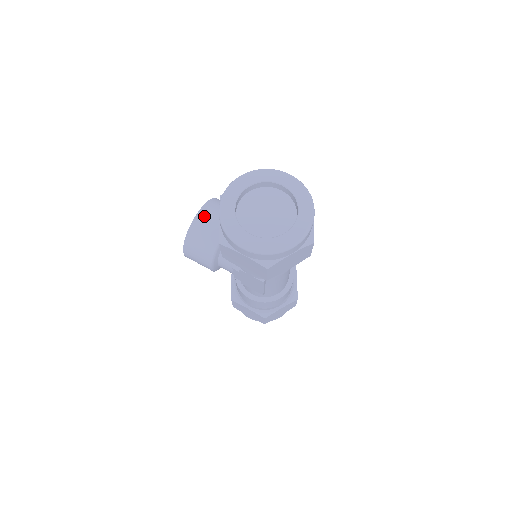
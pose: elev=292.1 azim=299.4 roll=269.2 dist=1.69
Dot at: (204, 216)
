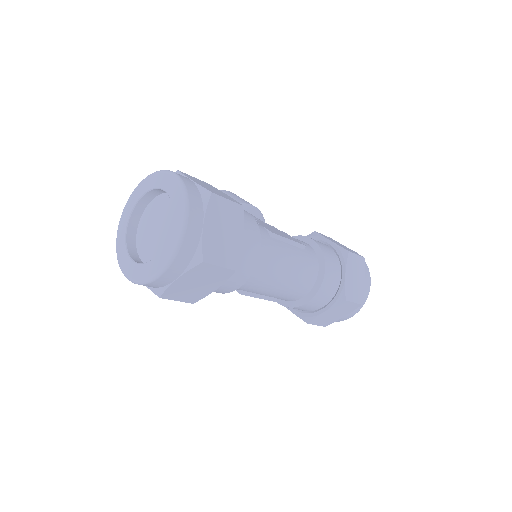
Dot at: occluded
